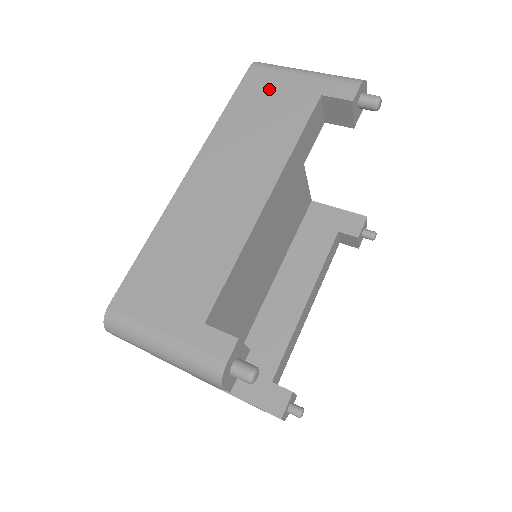
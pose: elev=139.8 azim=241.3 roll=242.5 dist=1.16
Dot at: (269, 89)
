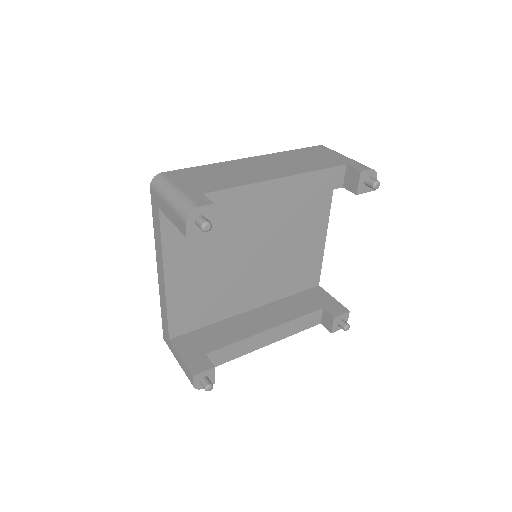
Dot at: (322, 153)
